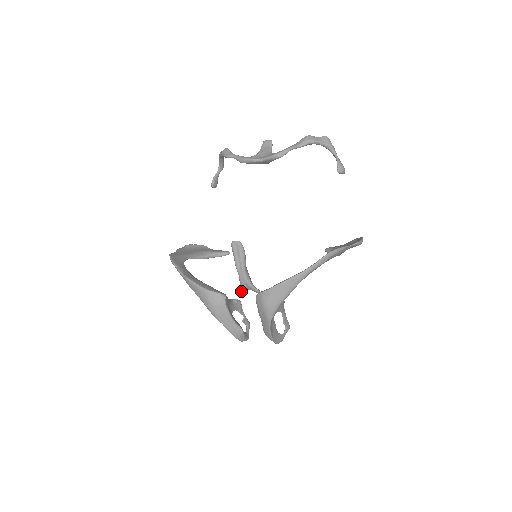
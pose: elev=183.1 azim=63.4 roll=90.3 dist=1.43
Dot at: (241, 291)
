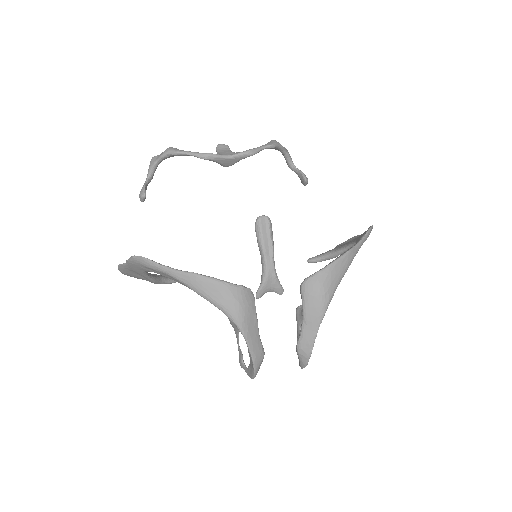
Dot at: (258, 294)
